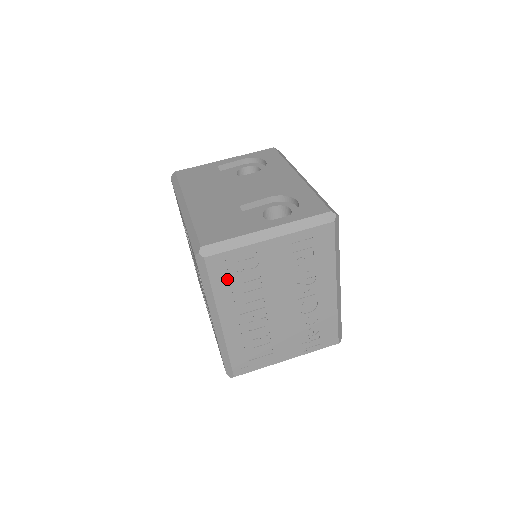
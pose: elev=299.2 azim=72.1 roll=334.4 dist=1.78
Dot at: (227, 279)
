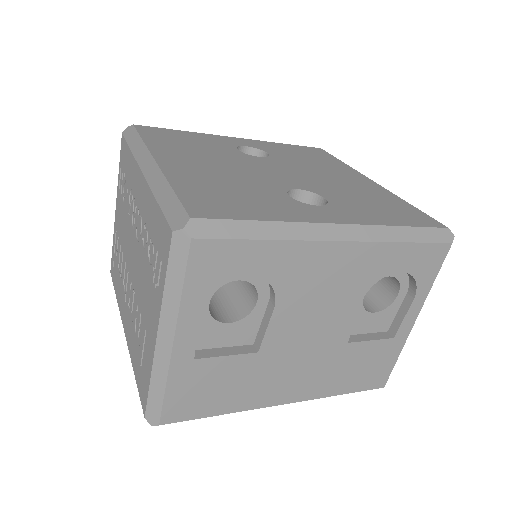
Dot at: occluded
